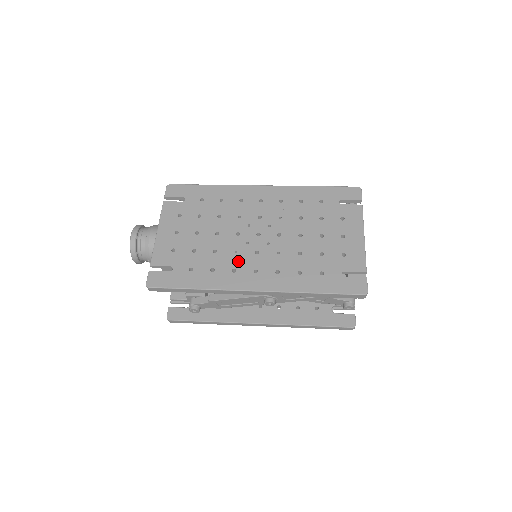
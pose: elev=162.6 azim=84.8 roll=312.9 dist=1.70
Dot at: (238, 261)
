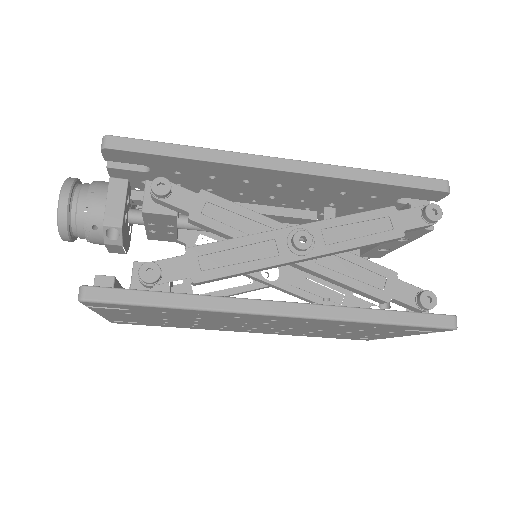
Dot at: occluded
